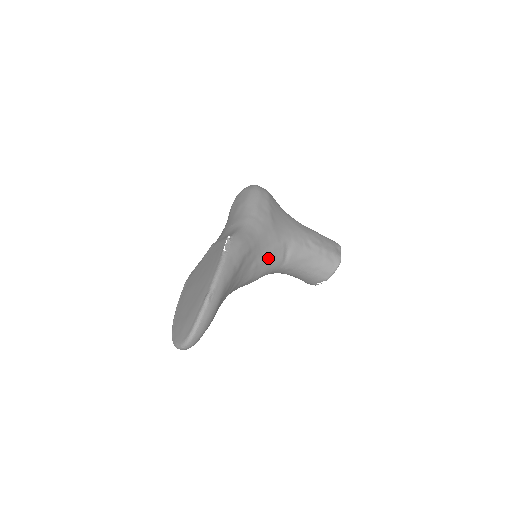
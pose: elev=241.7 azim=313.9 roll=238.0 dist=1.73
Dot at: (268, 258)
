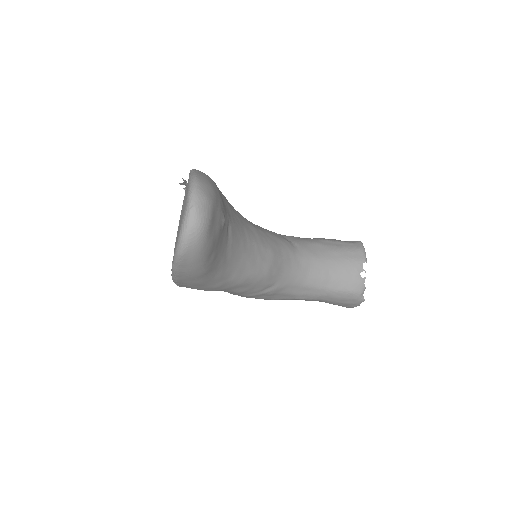
Dot at: (267, 233)
